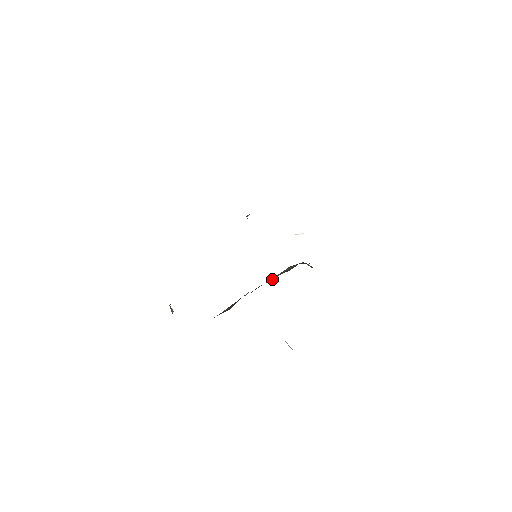
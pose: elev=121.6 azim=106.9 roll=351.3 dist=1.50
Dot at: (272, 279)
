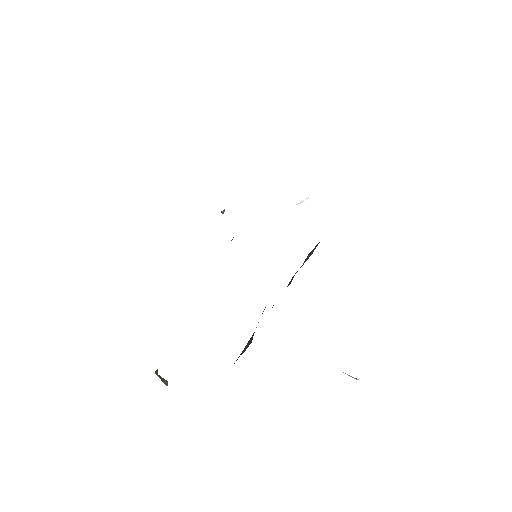
Dot at: (292, 278)
